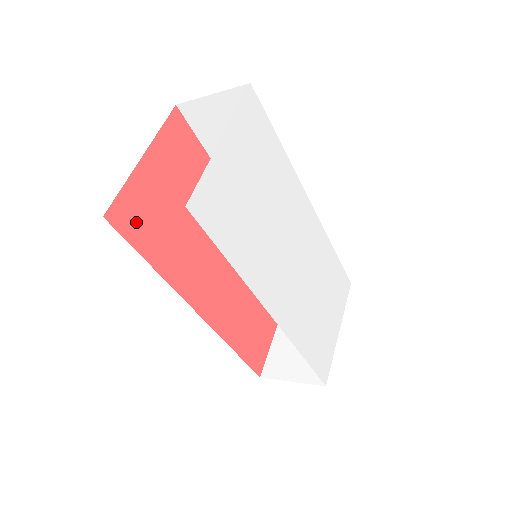
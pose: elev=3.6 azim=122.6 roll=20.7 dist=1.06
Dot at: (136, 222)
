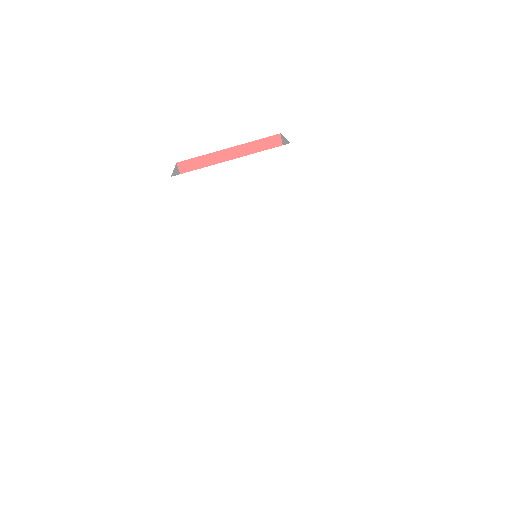
Dot at: occluded
